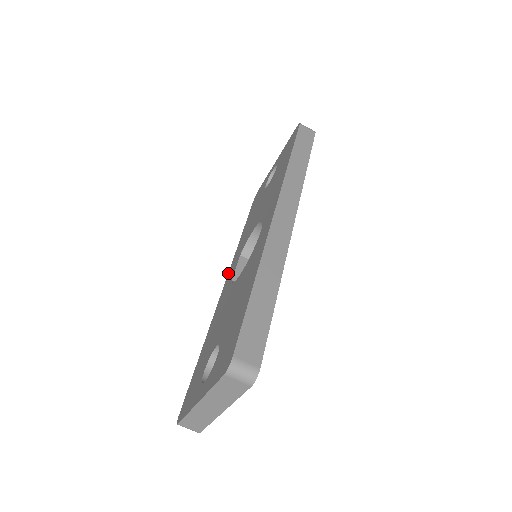
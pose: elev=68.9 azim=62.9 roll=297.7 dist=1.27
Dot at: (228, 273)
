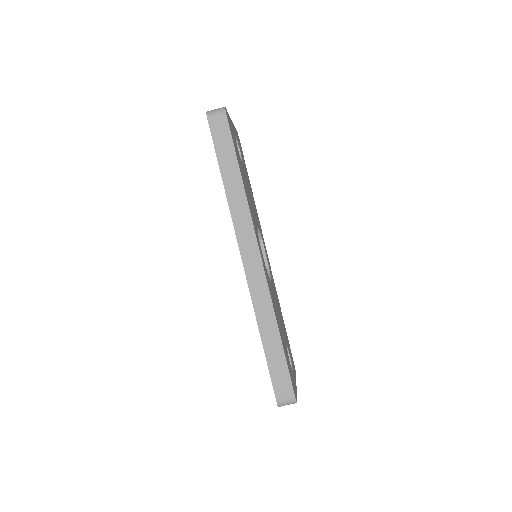
Dot at: occluded
